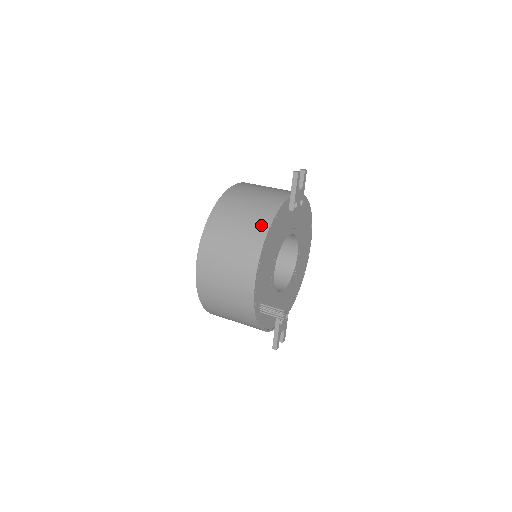
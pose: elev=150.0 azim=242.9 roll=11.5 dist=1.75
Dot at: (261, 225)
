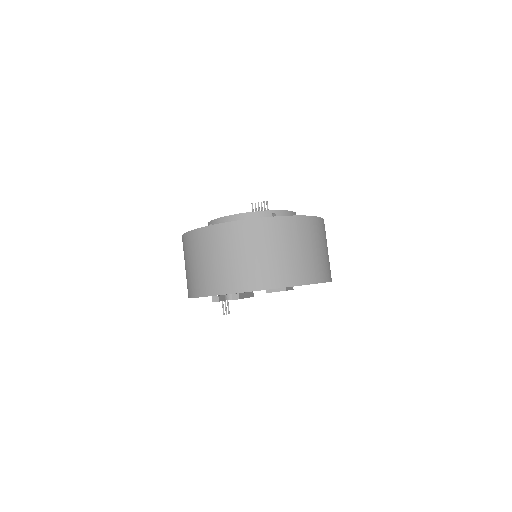
Dot at: (190, 289)
